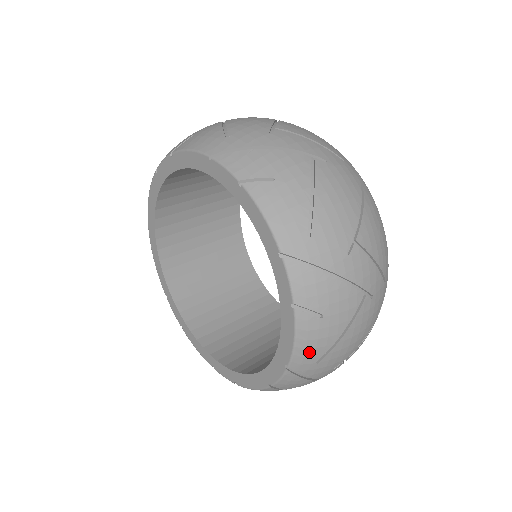
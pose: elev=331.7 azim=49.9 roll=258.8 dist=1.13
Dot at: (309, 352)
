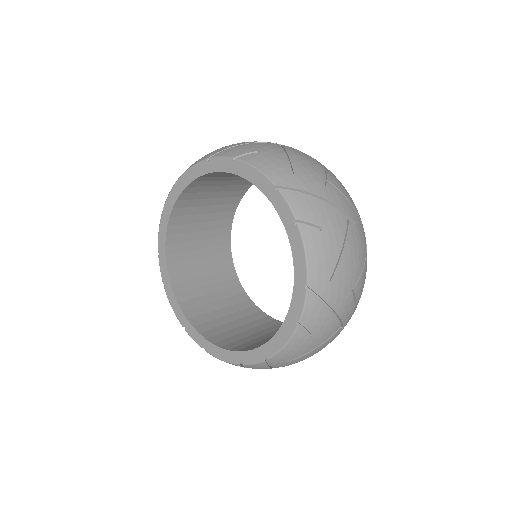
Dot at: (320, 265)
